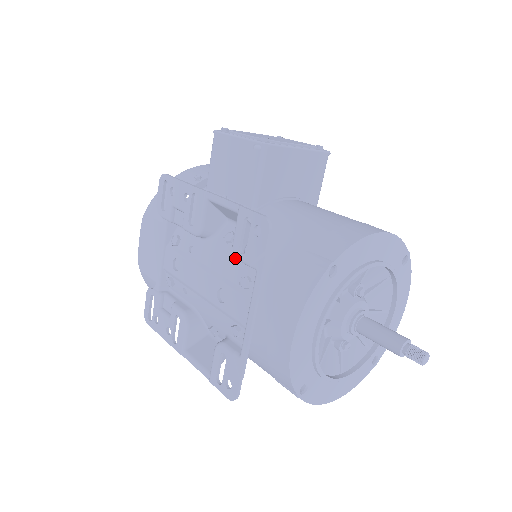
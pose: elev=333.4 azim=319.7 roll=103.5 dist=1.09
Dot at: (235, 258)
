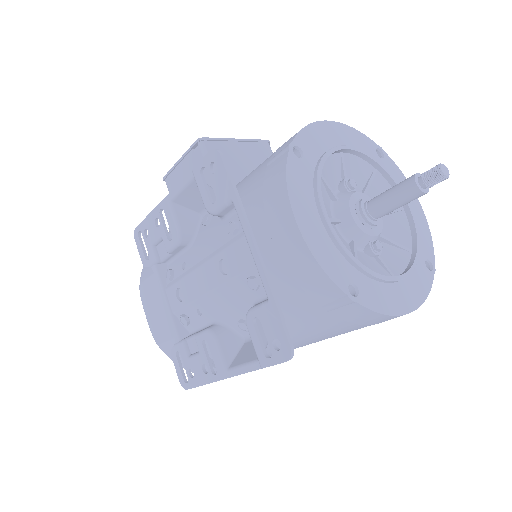
Dot at: (217, 226)
